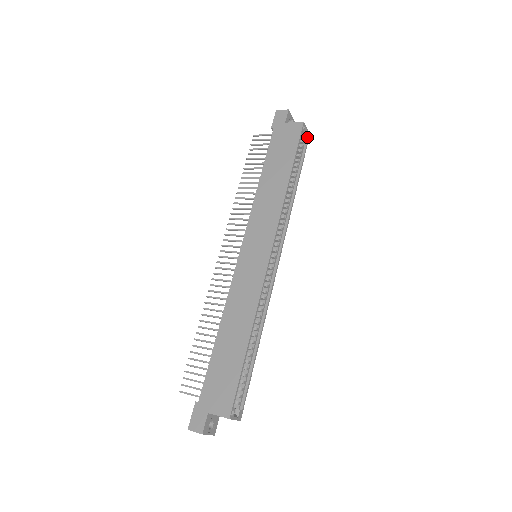
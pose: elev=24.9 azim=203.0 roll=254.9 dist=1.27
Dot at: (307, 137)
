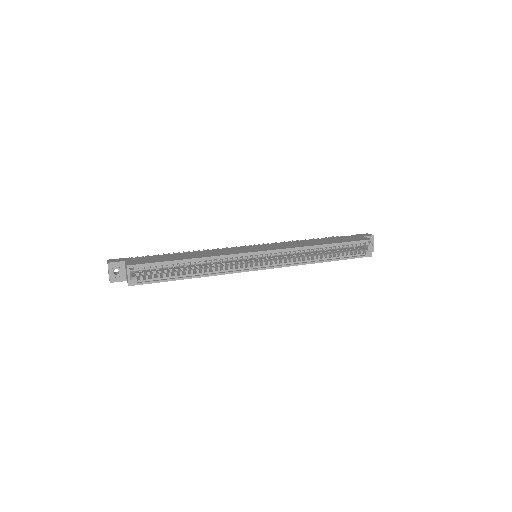
Dot at: (368, 253)
